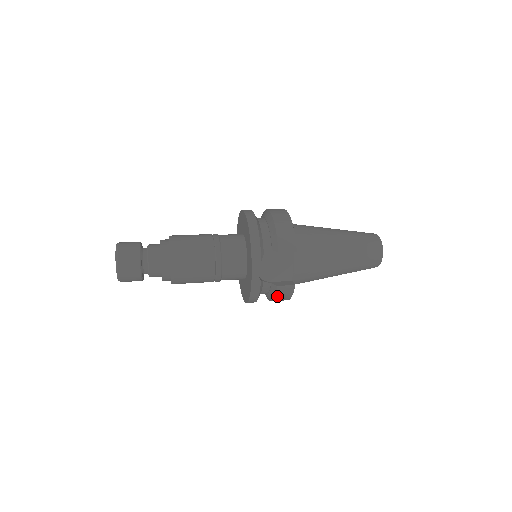
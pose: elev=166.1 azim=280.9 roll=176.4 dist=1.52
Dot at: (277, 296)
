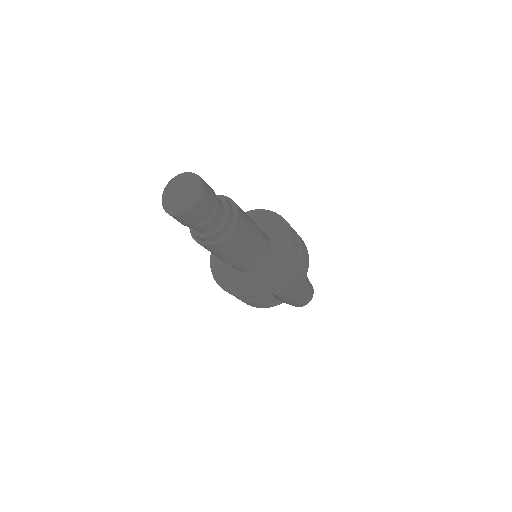
Dot at: (262, 303)
